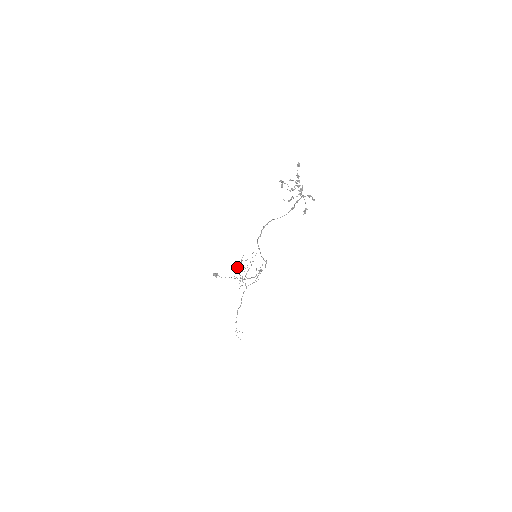
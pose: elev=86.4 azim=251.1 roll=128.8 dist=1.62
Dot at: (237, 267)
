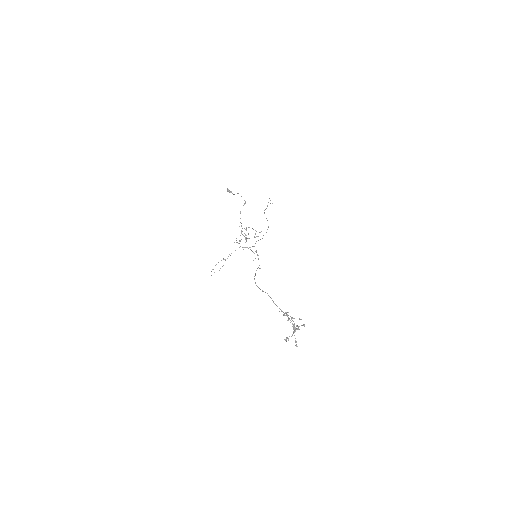
Dot at: occluded
